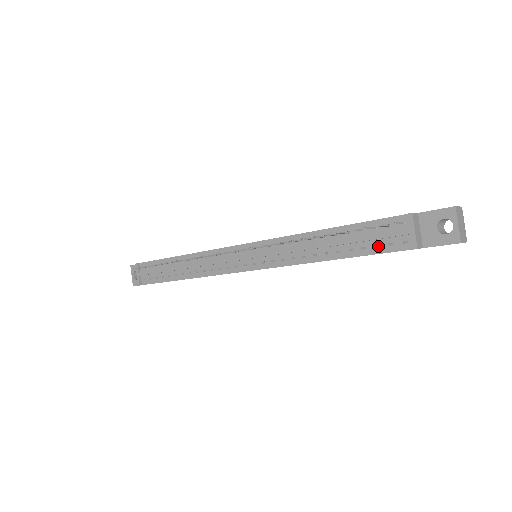
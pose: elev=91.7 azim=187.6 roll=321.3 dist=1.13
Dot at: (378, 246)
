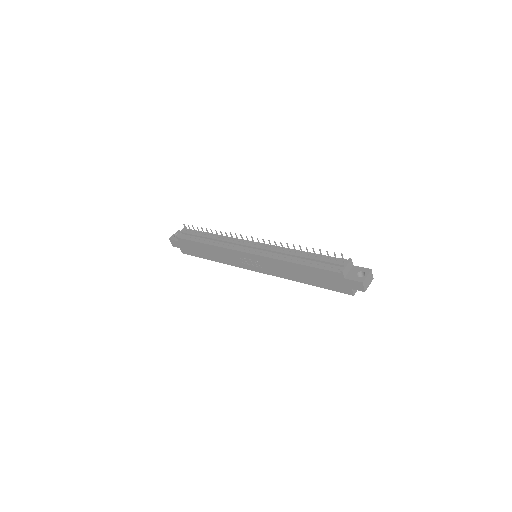
Dot at: occluded
